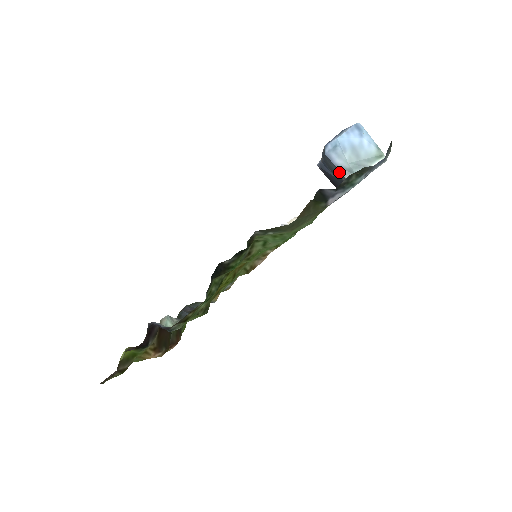
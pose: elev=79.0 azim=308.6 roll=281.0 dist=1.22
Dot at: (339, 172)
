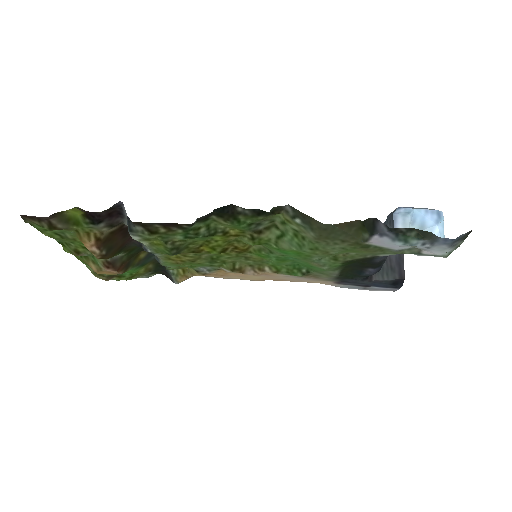
Dot at: occluded
